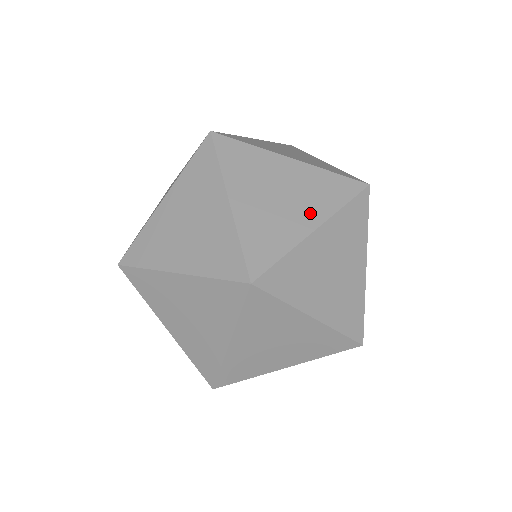
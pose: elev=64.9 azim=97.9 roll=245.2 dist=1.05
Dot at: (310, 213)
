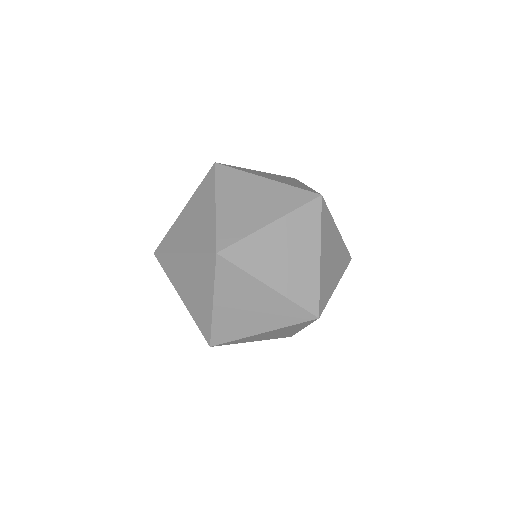
Dot at: occluded
